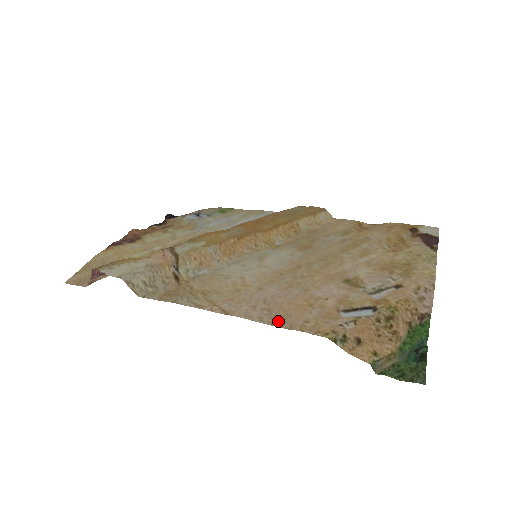
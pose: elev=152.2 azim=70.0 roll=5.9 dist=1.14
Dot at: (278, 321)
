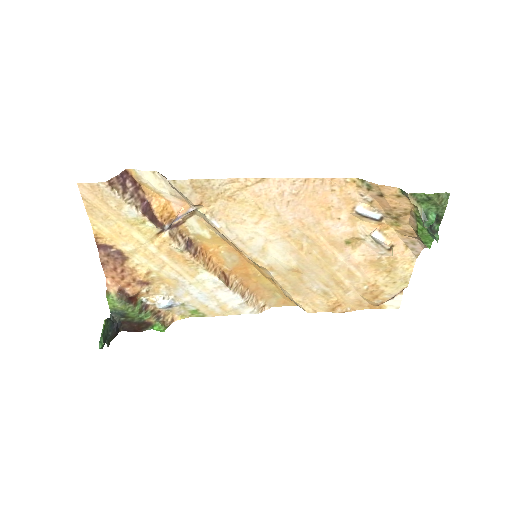
Dot at: (309, 184)
